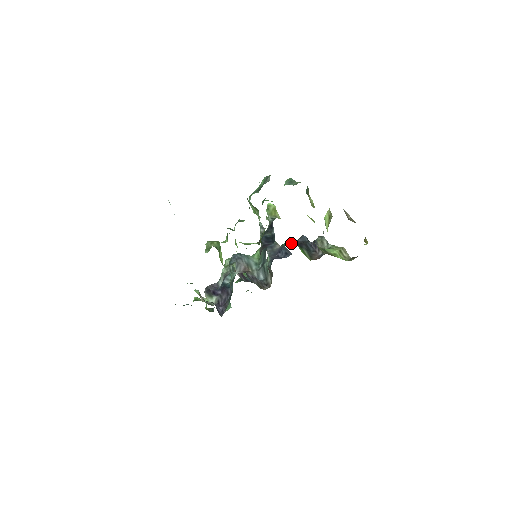
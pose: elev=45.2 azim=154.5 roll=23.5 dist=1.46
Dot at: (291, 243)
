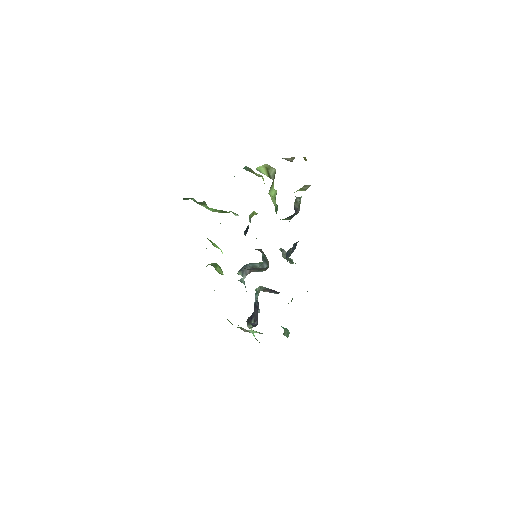
Dot at: occluded
